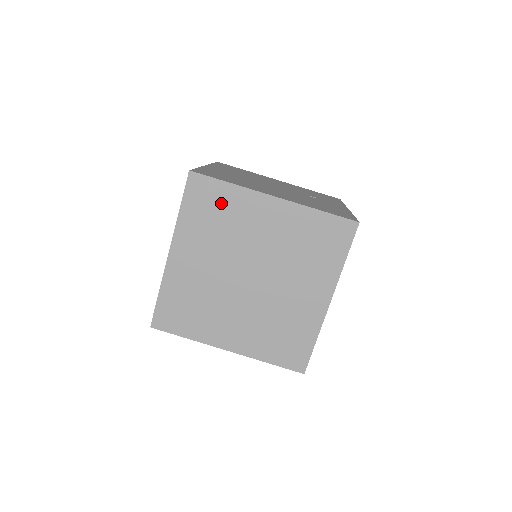
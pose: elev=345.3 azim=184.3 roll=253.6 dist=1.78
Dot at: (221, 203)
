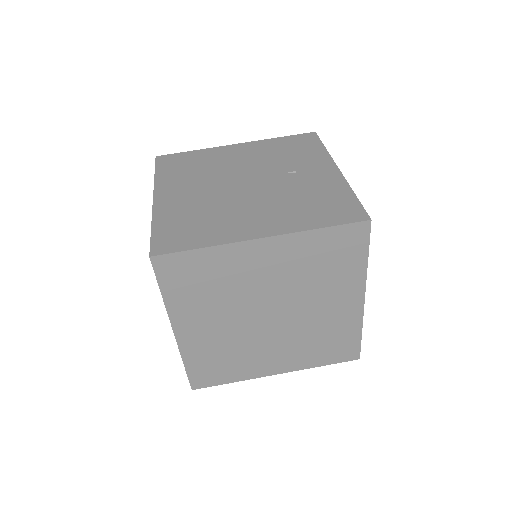
Dot at: (204, 270)
